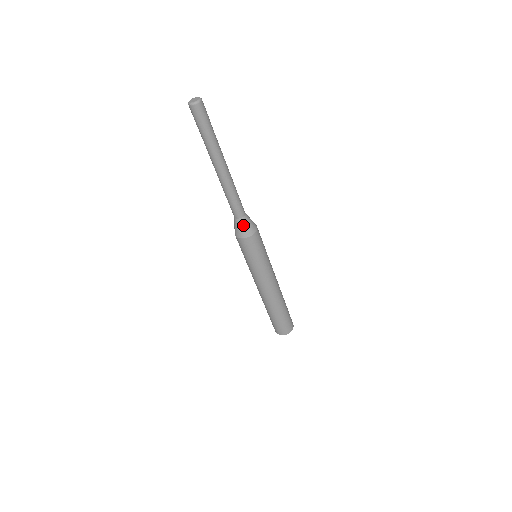
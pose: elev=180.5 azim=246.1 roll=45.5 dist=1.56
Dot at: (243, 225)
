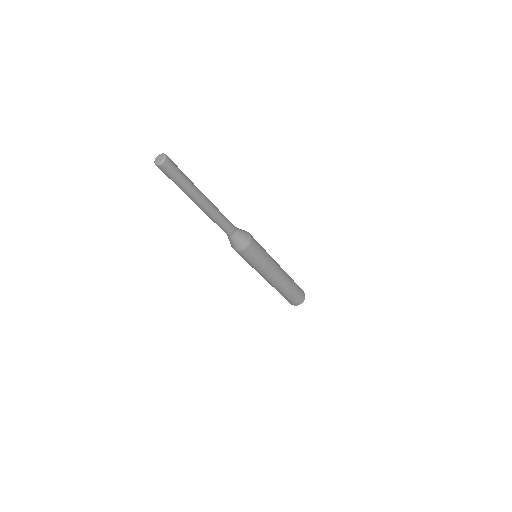
Dot at: (233, 241)
